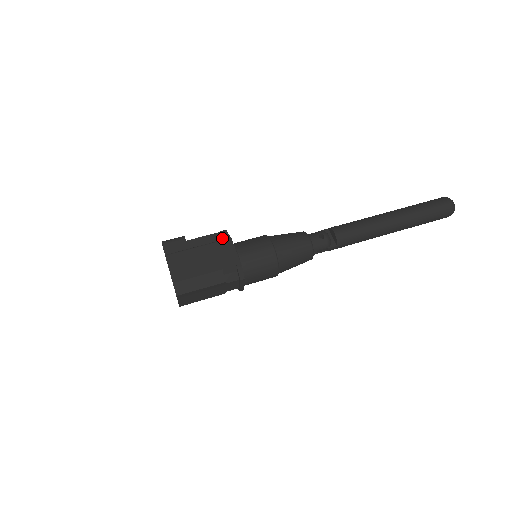
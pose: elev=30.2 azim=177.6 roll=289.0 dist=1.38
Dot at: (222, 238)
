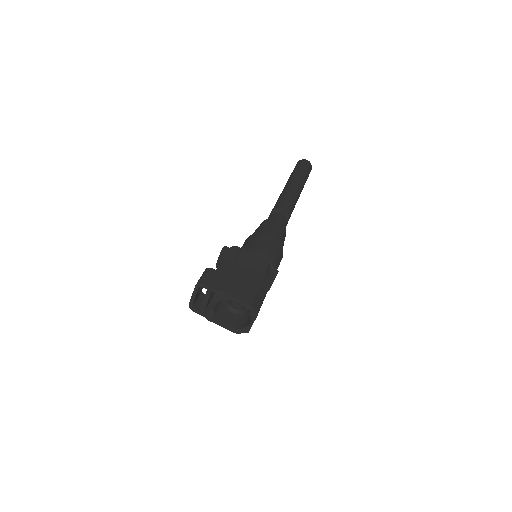
Dot at: (236, 251)
